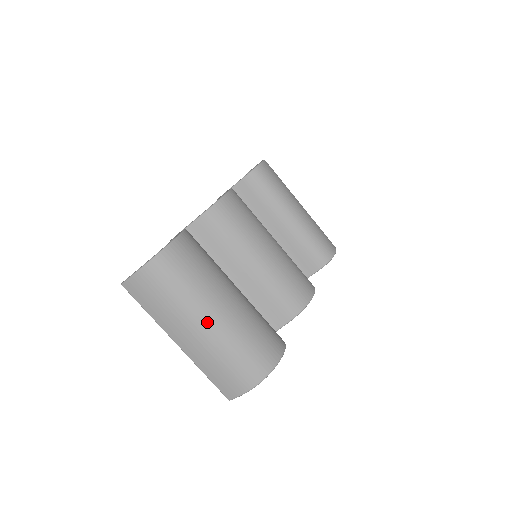
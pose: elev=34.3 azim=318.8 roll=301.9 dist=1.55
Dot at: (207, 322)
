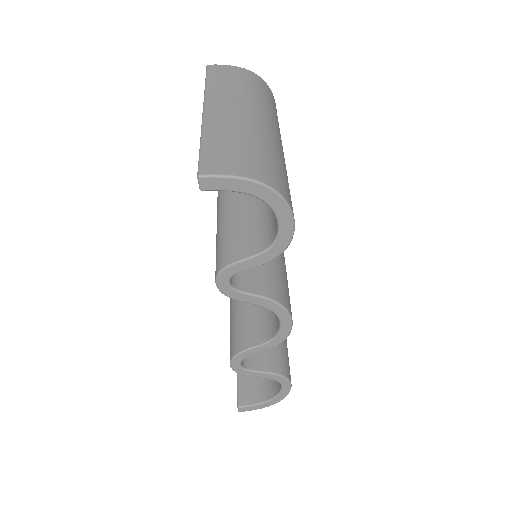
Dot at: (264, 121)
